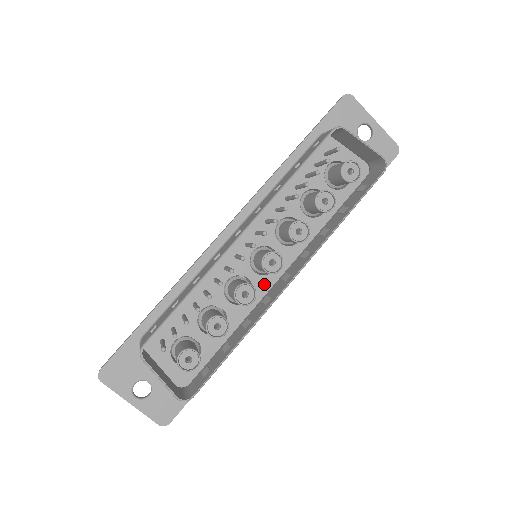
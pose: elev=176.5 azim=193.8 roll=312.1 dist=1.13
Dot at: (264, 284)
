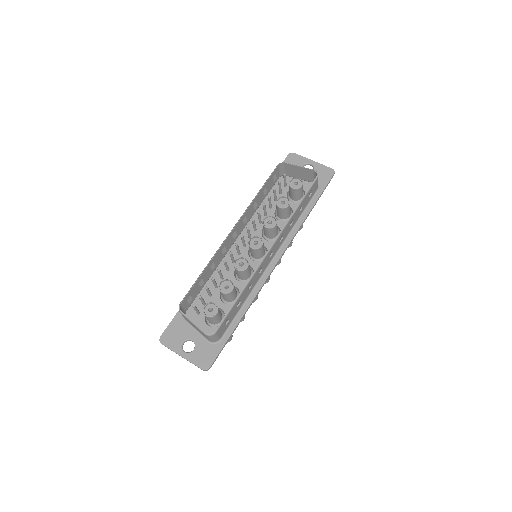
Dot at: occluded
